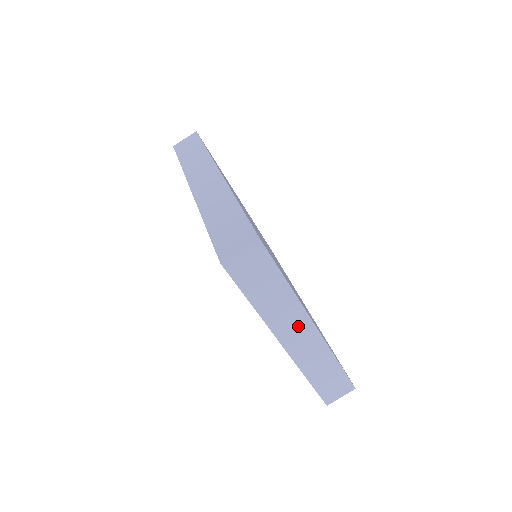
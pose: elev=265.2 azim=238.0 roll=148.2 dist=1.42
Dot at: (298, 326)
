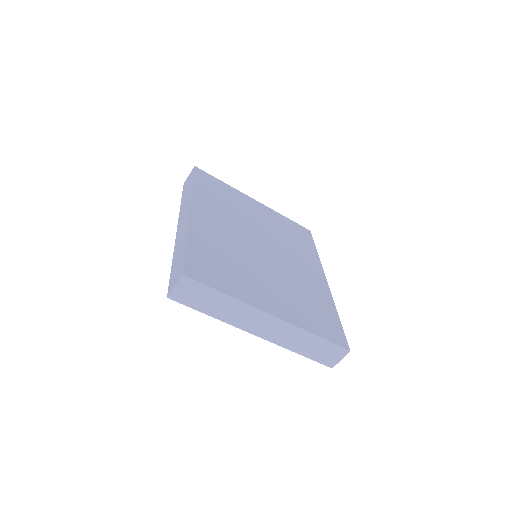
Dot at: (258, 319)
